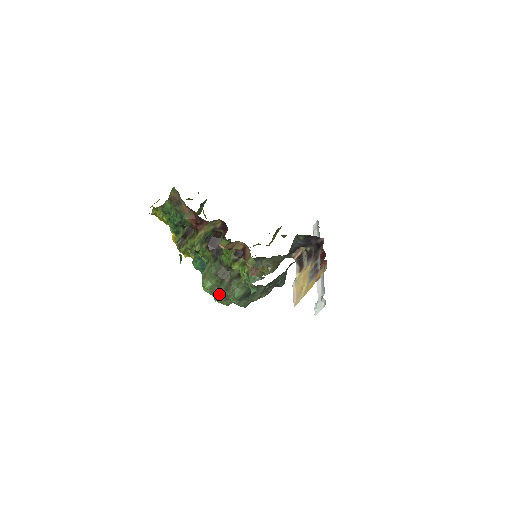
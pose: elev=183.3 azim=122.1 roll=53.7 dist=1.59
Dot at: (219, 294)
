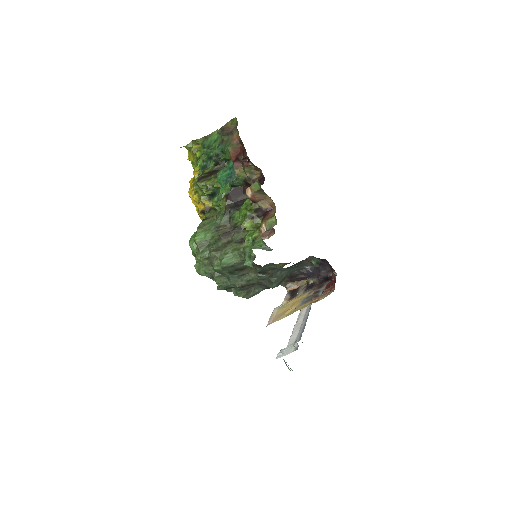
Dot at: (205, 252)
